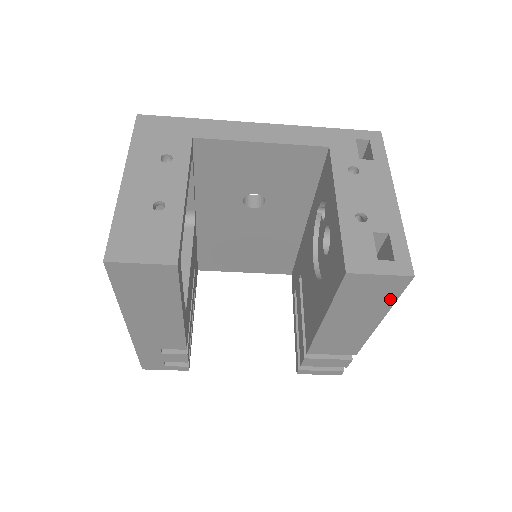
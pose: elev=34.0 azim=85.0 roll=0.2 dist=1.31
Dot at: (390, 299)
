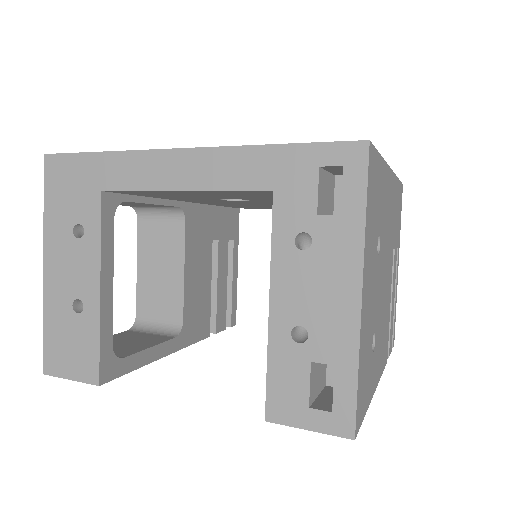
Dot at: occluded
